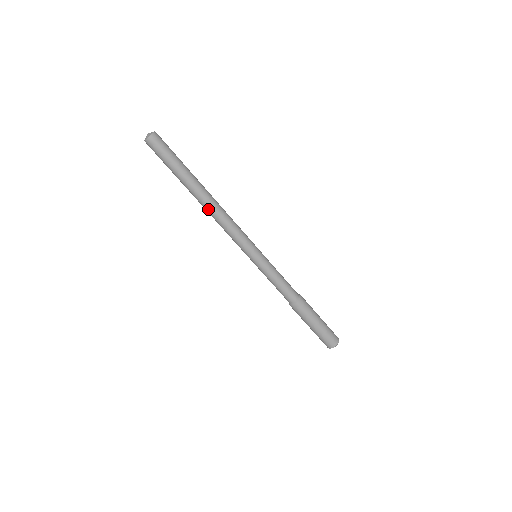
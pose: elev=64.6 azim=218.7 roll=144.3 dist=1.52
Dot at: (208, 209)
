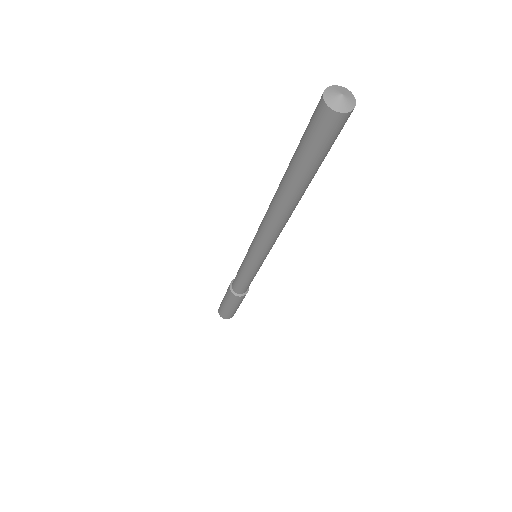
Dot at: (281, 217)
